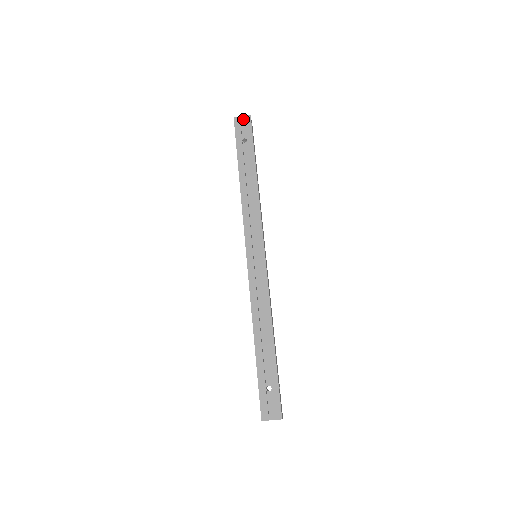
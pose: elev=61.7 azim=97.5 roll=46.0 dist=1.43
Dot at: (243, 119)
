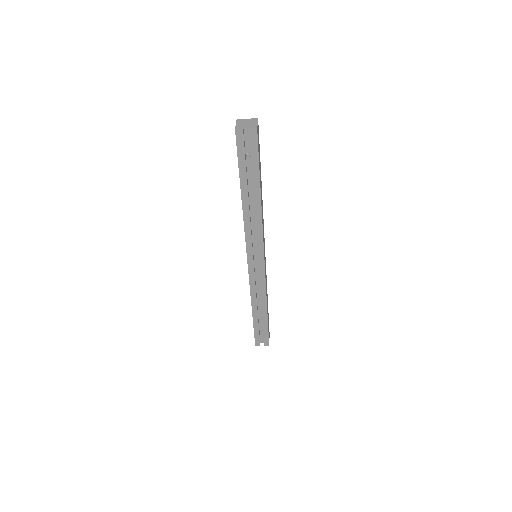
Dot at: (247, 128)
